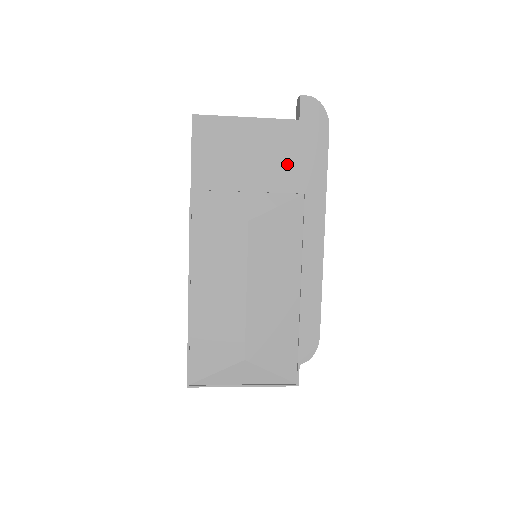
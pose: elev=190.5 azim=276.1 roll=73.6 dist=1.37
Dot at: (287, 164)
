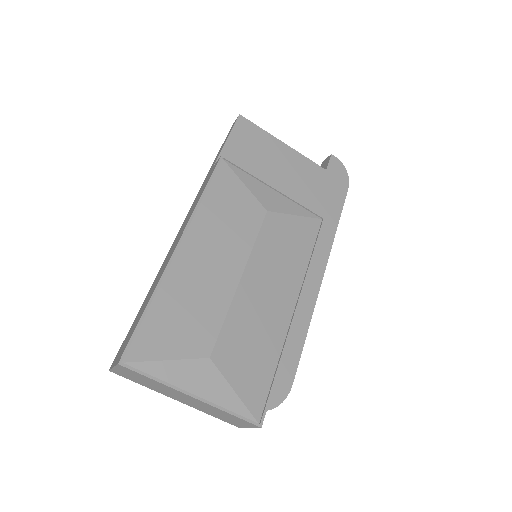
Dot at: (307, 196)
